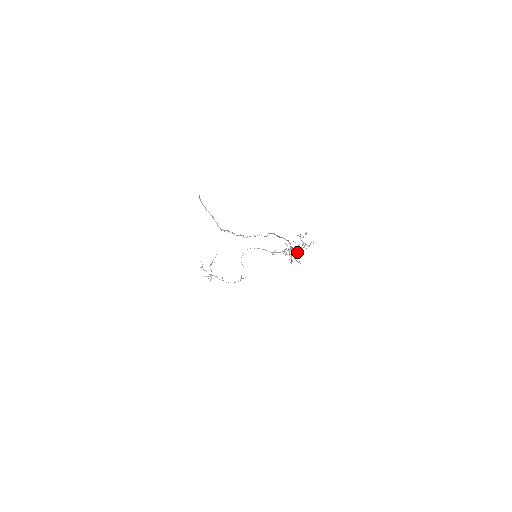
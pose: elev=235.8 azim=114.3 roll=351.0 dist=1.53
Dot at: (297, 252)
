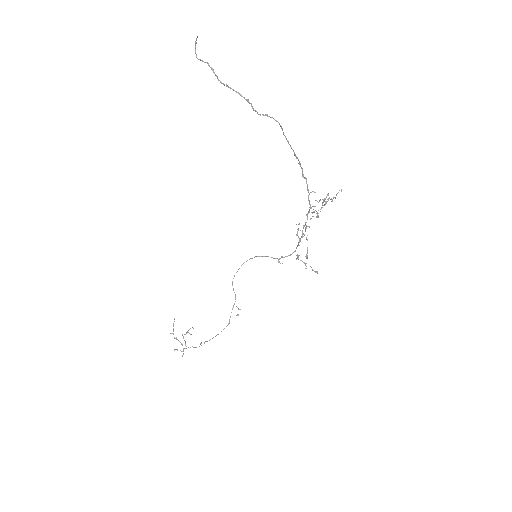
Dot at: (318, 213)
